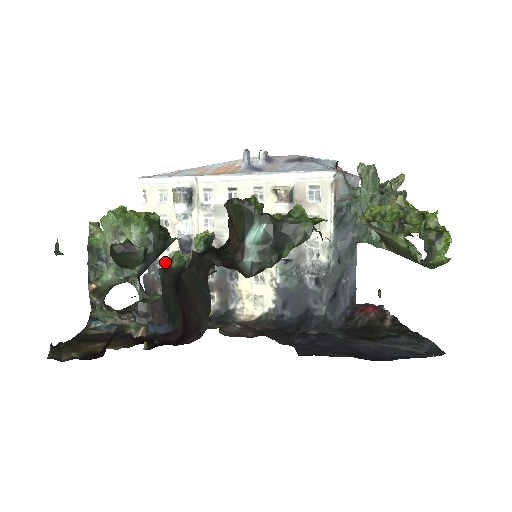
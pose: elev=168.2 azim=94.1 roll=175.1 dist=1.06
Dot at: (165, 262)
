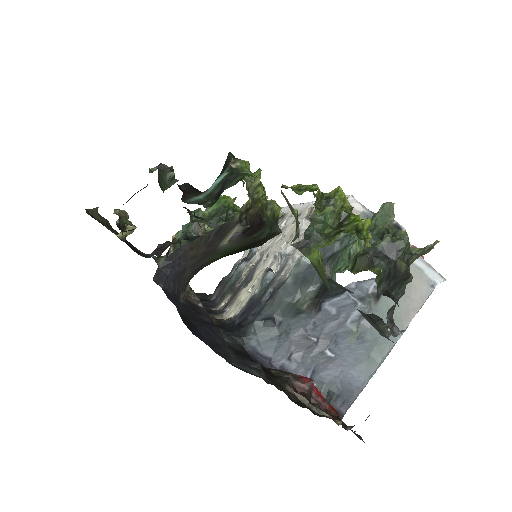
Dot at: occluded
